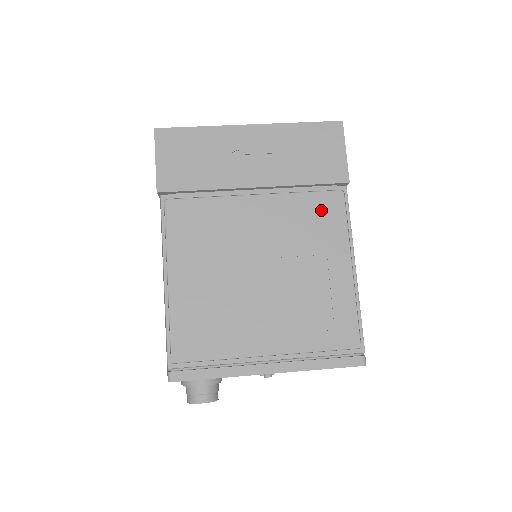
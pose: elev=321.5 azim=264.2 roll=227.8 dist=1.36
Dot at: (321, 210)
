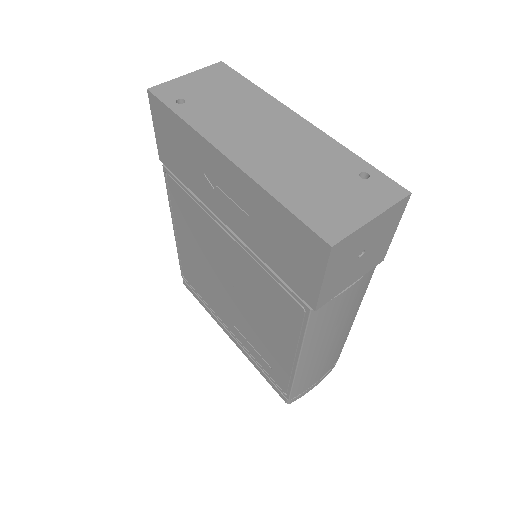
Dot at: (280, 301)
